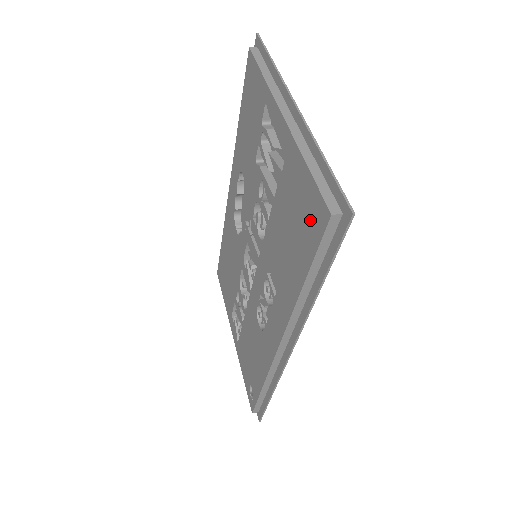
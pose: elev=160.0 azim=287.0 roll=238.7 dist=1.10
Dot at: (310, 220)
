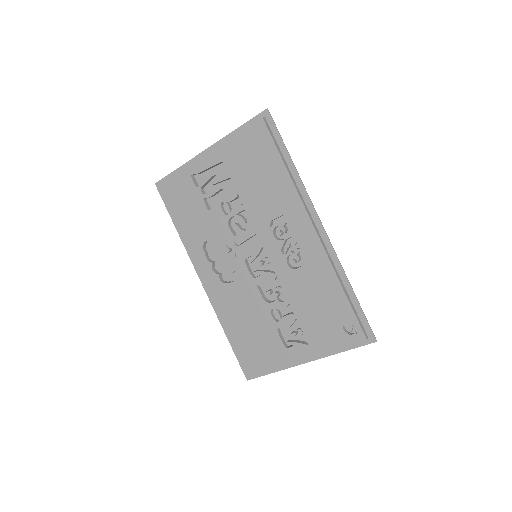
Dot at: (259, 142)
